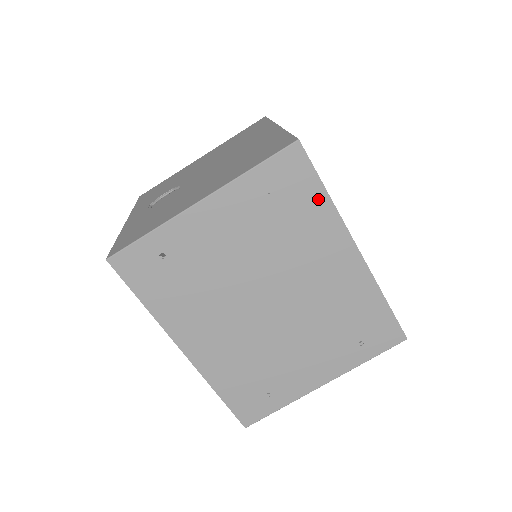
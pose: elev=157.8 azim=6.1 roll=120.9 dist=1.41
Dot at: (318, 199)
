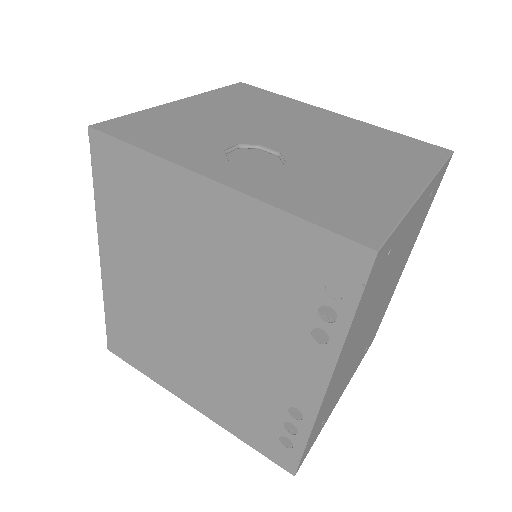
Dot at: (428, 210)
